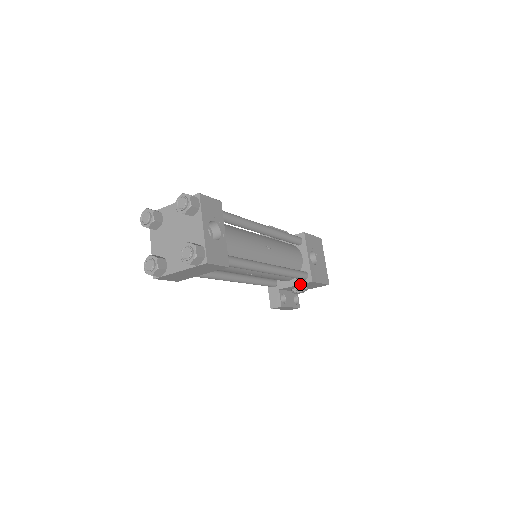
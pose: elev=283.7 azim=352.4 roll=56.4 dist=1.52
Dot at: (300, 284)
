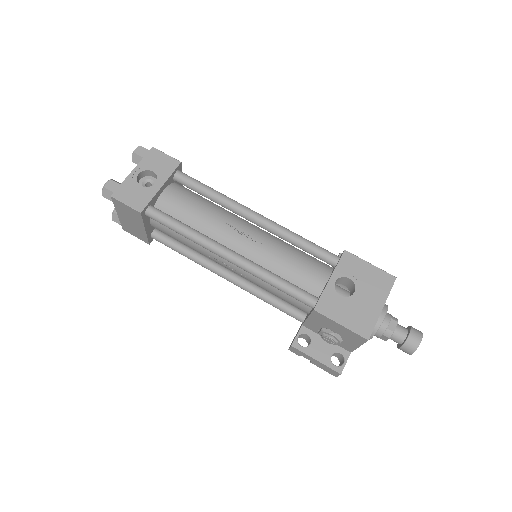
Dot at: (309, 315)
